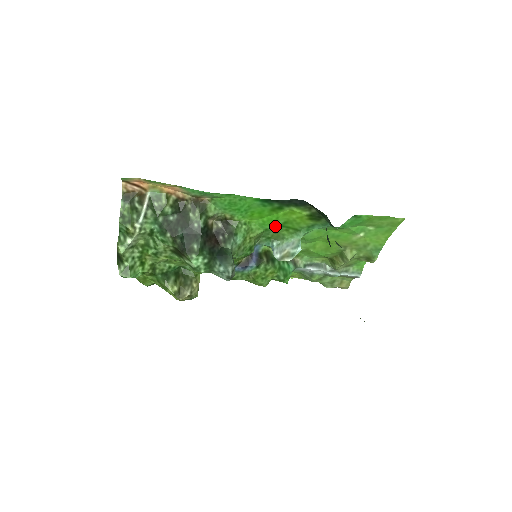
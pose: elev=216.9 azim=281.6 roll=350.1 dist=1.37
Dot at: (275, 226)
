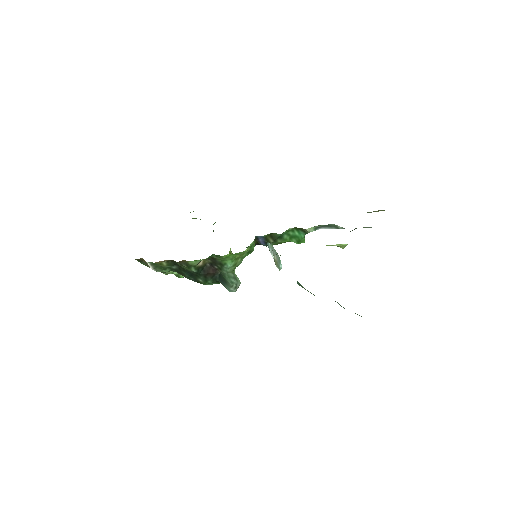
Dot at: occluded
